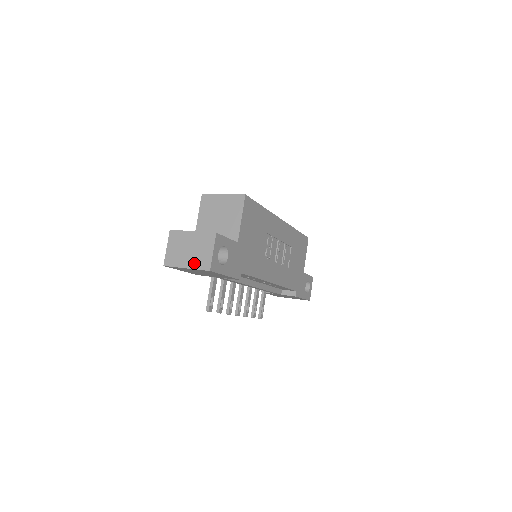
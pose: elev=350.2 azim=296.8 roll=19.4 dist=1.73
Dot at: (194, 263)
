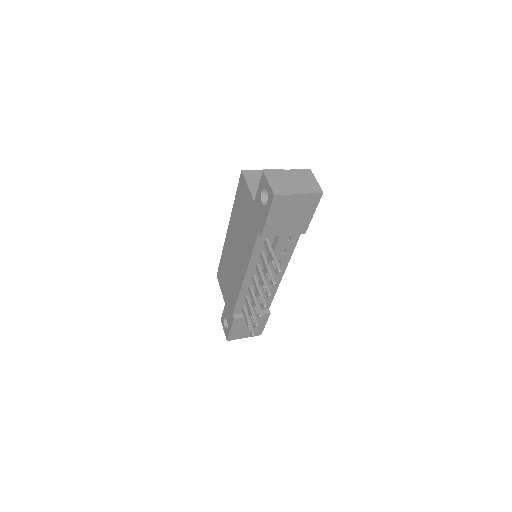
Dot at: (305, 189)
